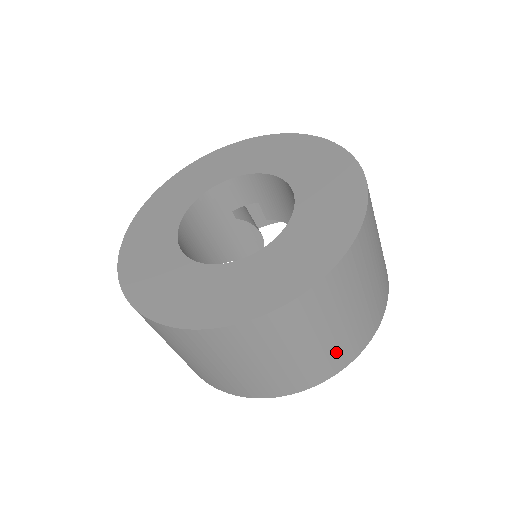
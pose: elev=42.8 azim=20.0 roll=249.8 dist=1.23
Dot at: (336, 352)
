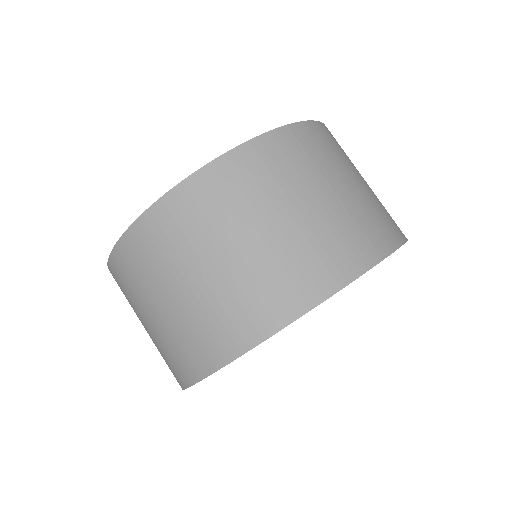
Dot at: (243, 300)
